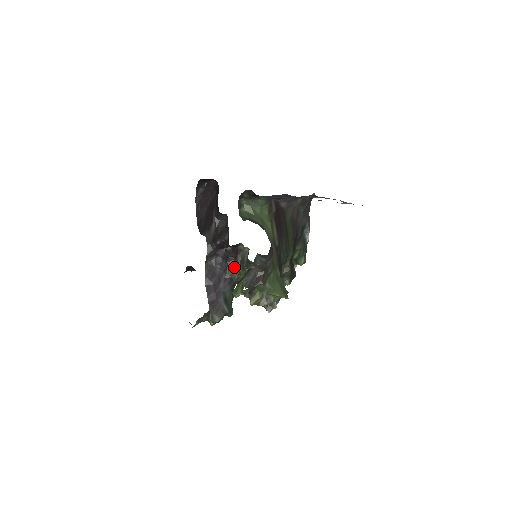
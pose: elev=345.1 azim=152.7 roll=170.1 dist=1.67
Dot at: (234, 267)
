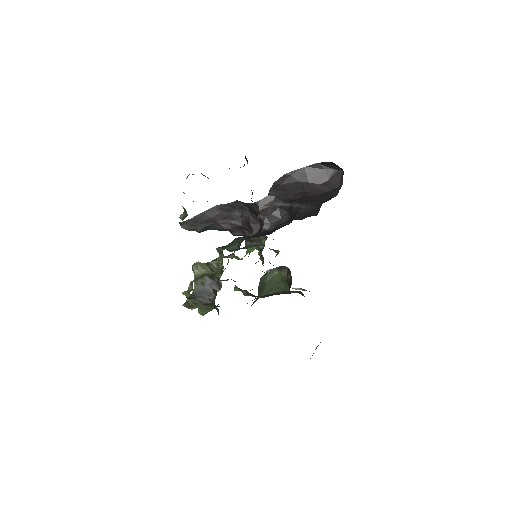
Dot at: occluded
